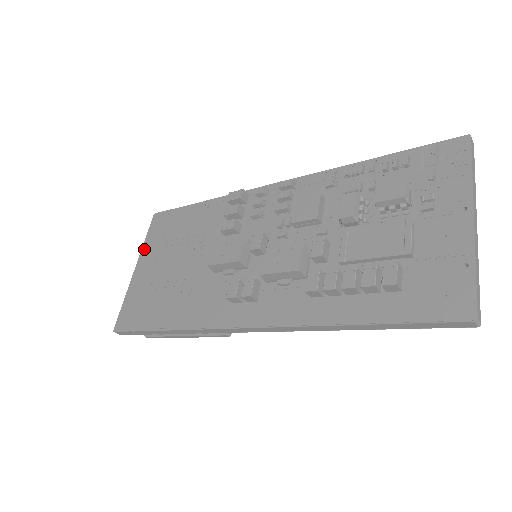
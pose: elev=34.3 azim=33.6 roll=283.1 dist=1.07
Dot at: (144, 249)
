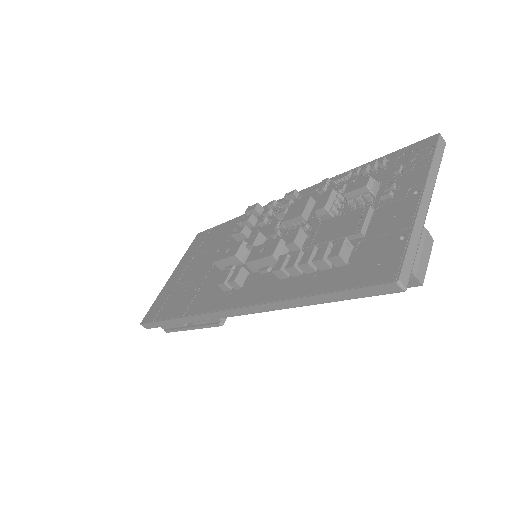
Dot at: (182, 260)
